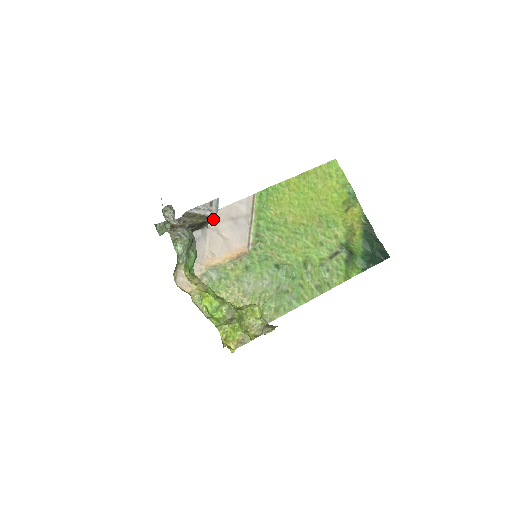
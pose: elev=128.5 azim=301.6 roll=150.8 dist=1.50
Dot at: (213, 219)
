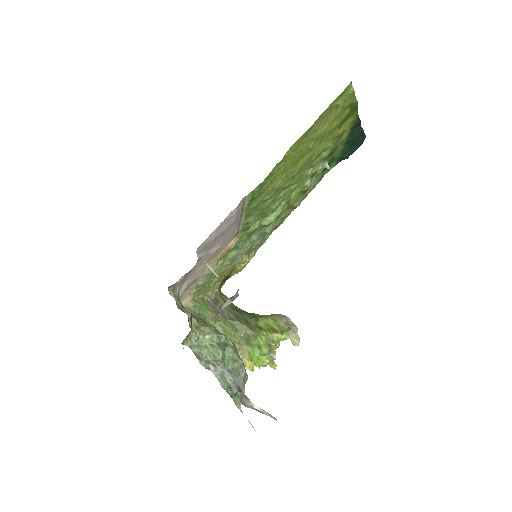
Dot at: (202, 249)
